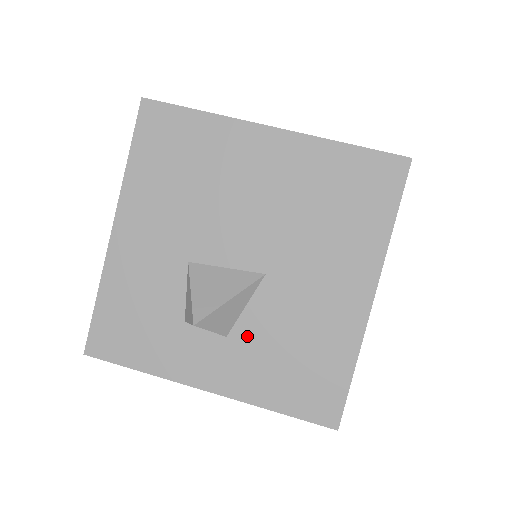
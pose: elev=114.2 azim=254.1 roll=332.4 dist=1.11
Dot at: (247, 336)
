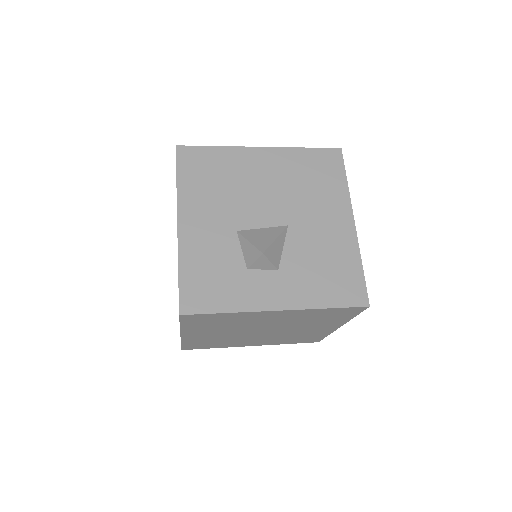
Dot at: (291, 266)
